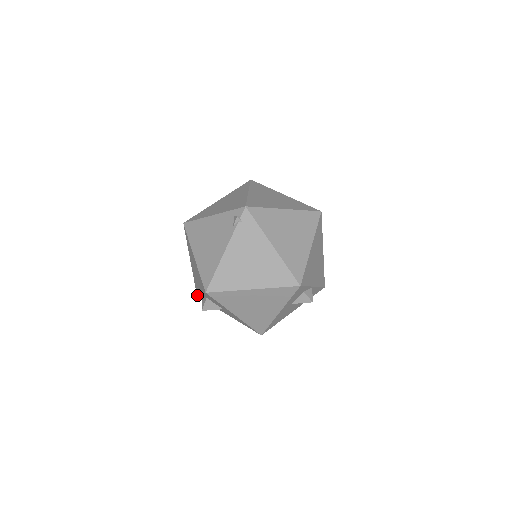
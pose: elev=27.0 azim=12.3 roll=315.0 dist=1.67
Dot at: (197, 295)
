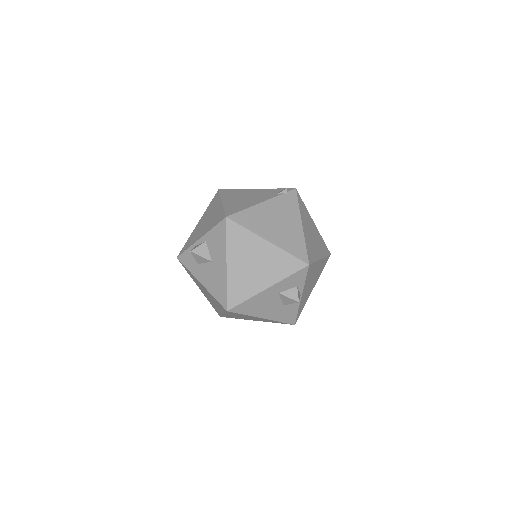
Dot at: (180, 254)
